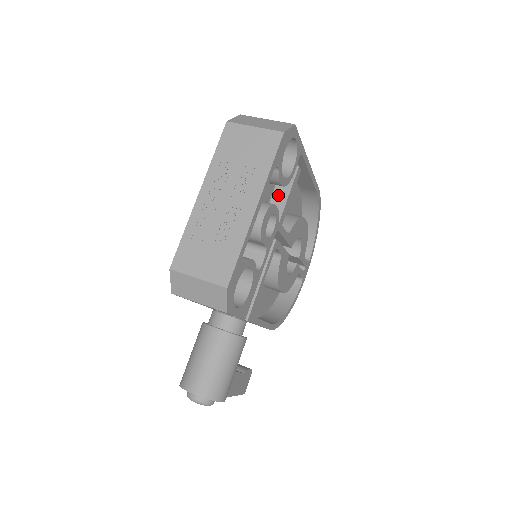
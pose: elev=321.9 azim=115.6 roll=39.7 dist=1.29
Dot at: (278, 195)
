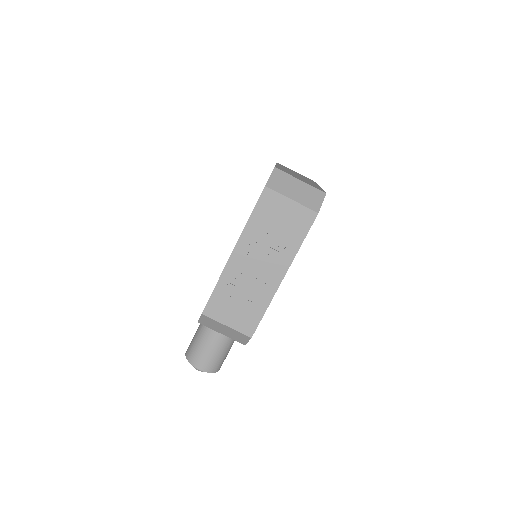
Dot at: occluded
